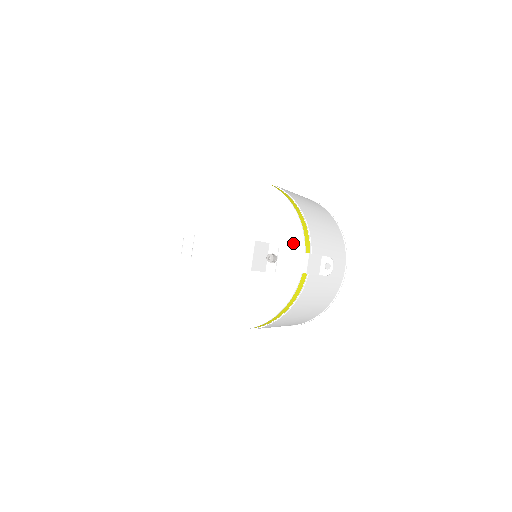
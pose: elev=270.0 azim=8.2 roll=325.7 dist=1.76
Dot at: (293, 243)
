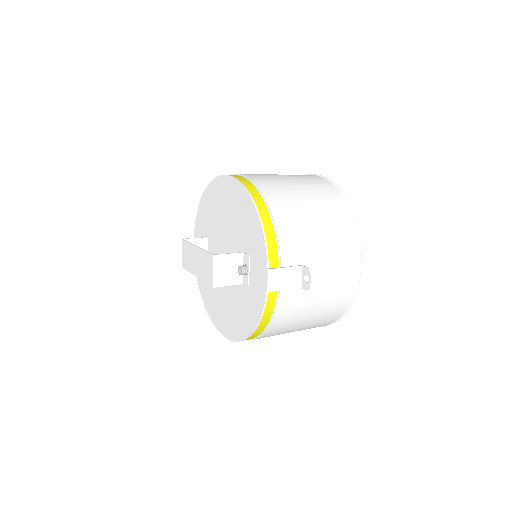
Dot at: (259, 255)
